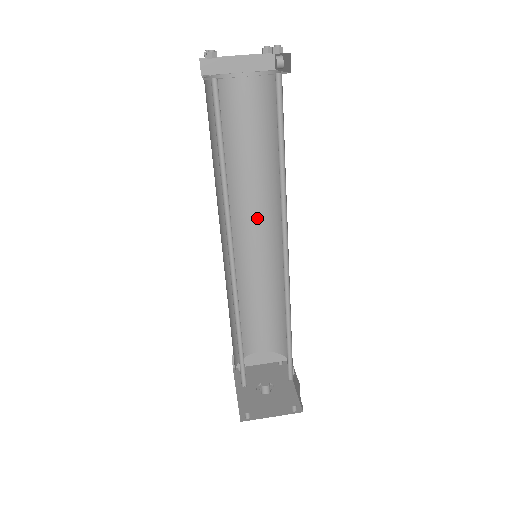
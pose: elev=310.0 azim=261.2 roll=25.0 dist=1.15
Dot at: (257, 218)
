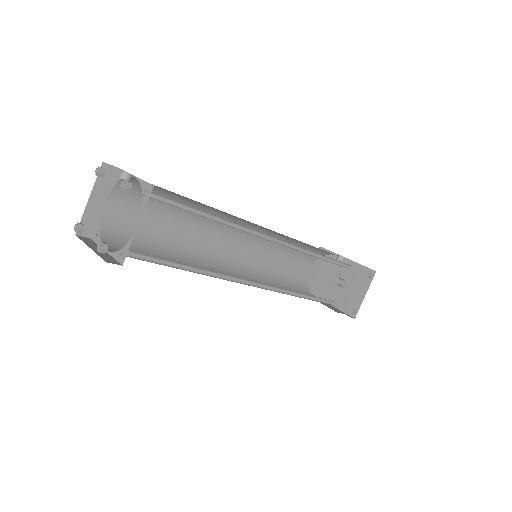
Dot at: (223, 235)
